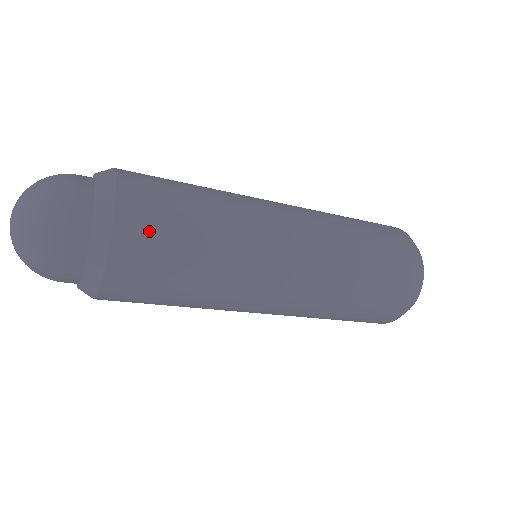
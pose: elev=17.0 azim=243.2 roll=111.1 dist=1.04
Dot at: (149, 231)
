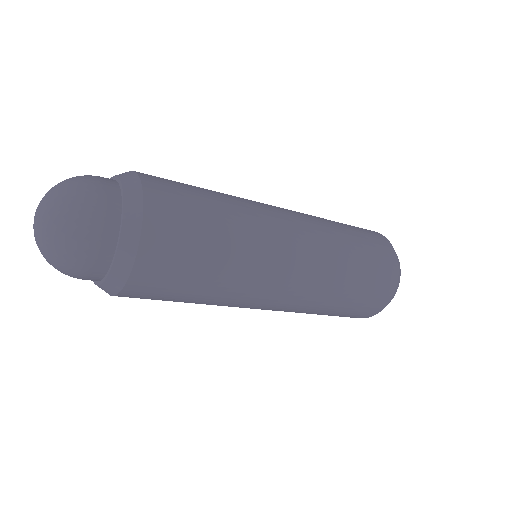
Dot at: (173, 197)
